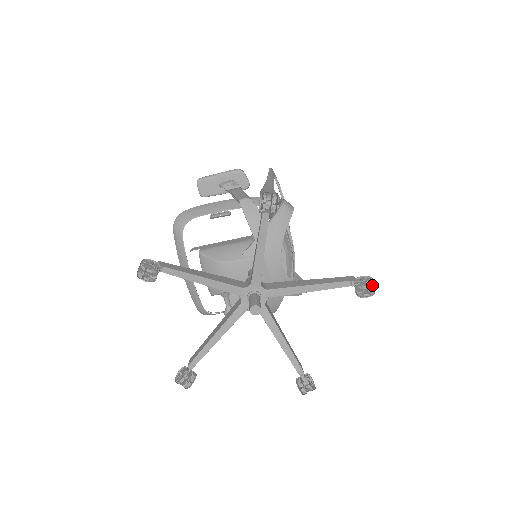
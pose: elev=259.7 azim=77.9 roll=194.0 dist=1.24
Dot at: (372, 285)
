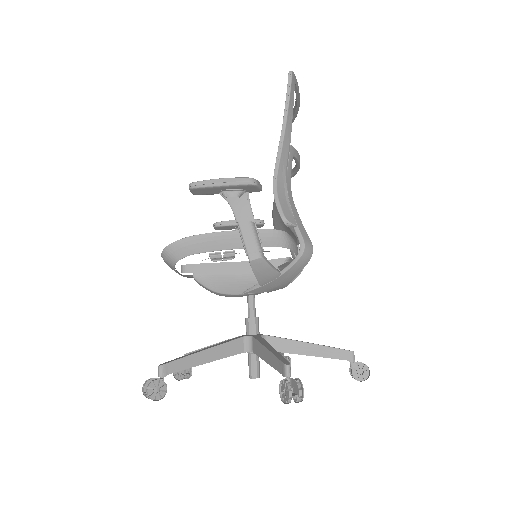
Dot at: (366, 378)
